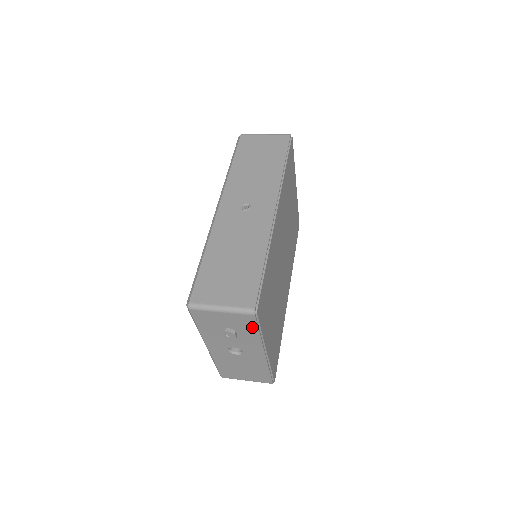
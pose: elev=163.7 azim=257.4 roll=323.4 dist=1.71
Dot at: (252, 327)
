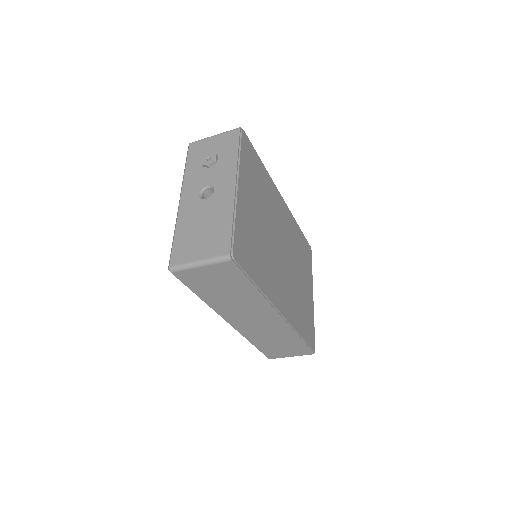
Dot at: (234, 145)
